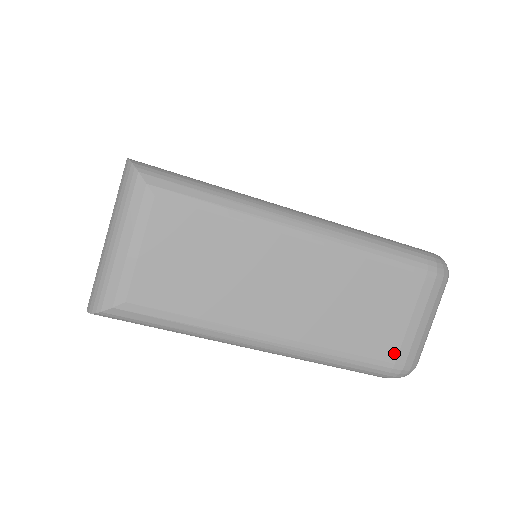
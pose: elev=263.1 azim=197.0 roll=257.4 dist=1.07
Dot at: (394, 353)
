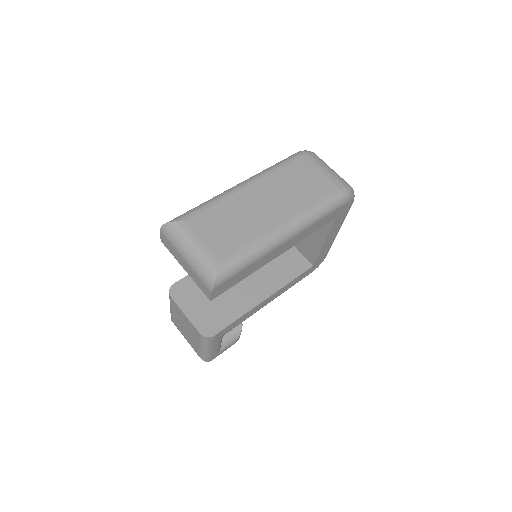
Dot at: (333, 185)
